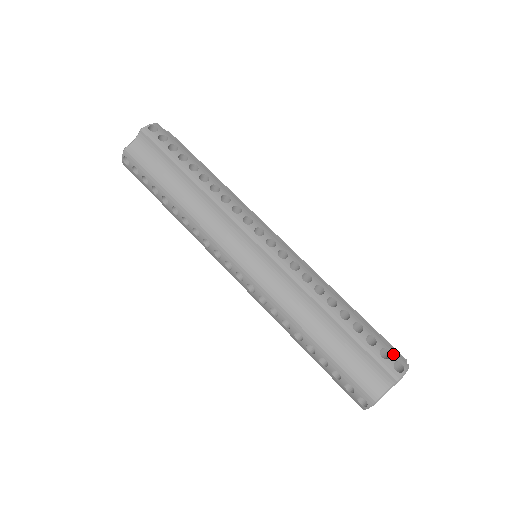
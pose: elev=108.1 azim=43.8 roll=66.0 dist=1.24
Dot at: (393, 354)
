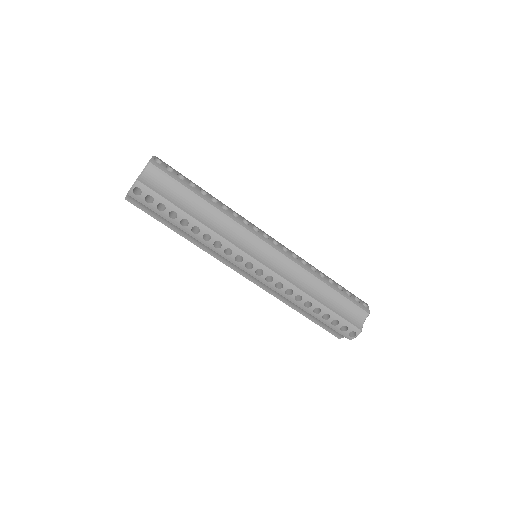
Dot at: (350, 328)
